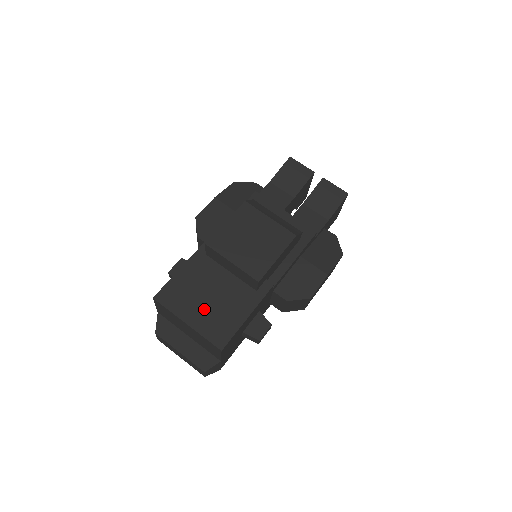
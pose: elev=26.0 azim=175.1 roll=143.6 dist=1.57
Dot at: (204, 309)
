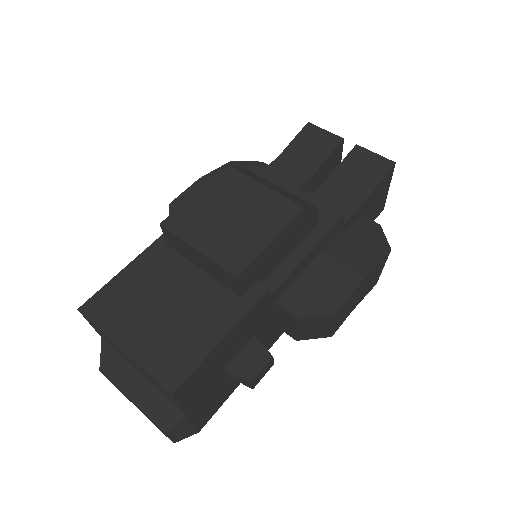
Dot at: (153, 326)
